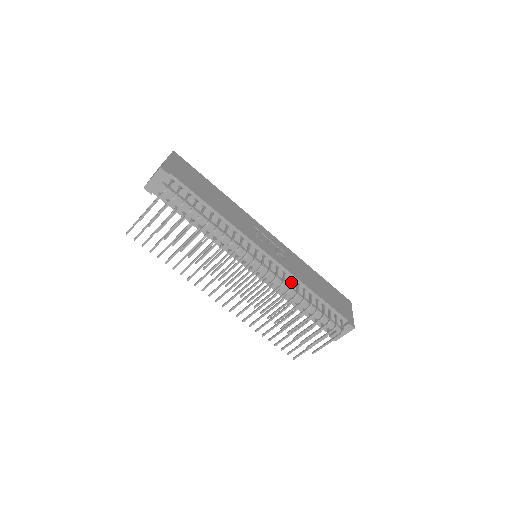
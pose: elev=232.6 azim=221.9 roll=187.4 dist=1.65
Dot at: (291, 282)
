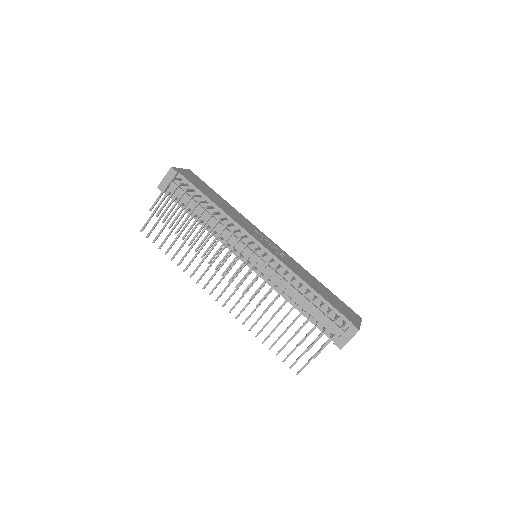
Dot at: (286, 272)
